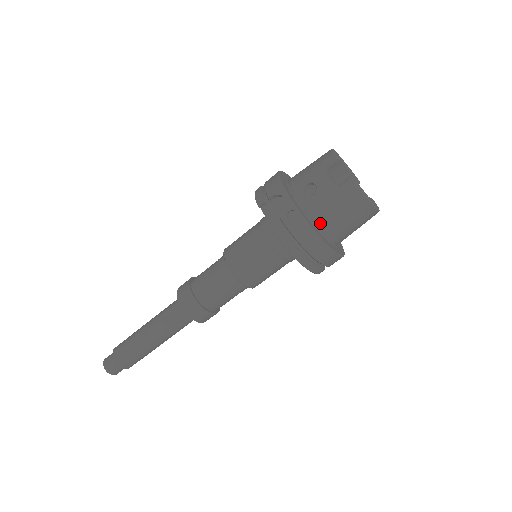
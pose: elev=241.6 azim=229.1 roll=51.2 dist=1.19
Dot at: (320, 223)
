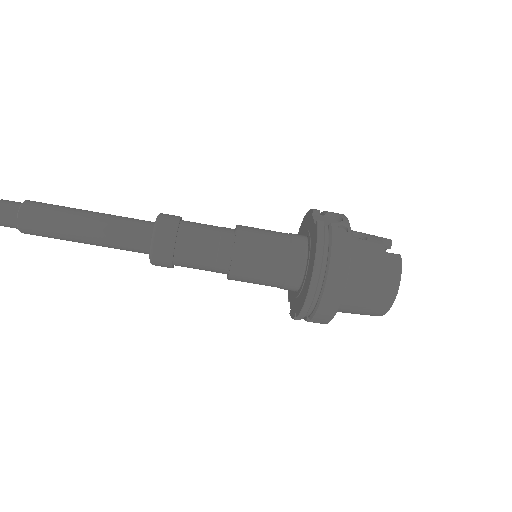
Dot at: (353, 260)
